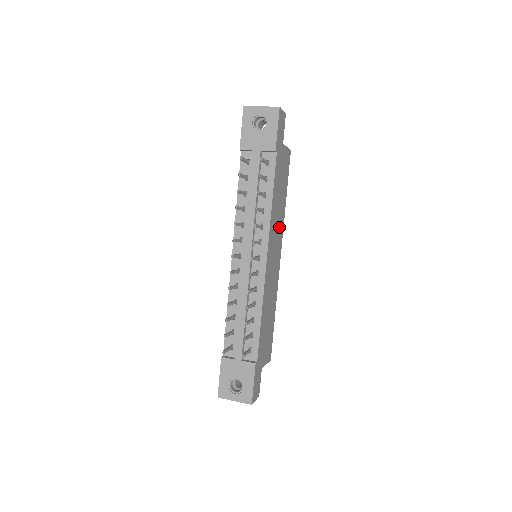
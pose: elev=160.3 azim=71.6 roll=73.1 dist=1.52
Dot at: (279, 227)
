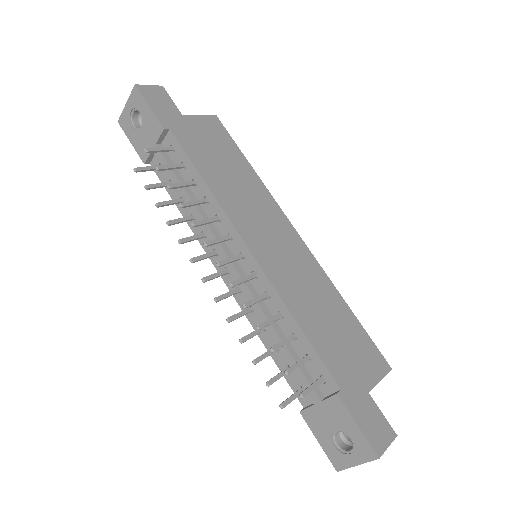
Dot at: (258, 202)
